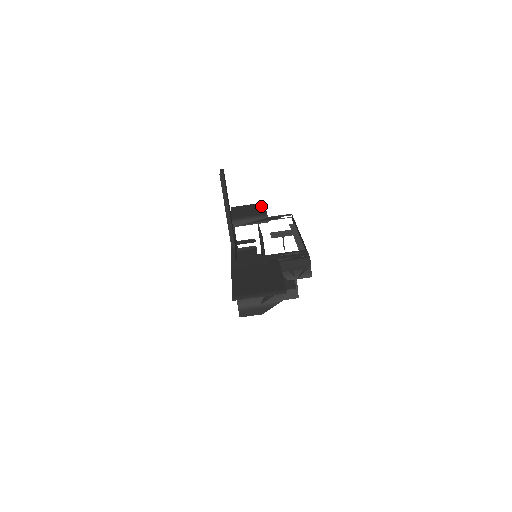
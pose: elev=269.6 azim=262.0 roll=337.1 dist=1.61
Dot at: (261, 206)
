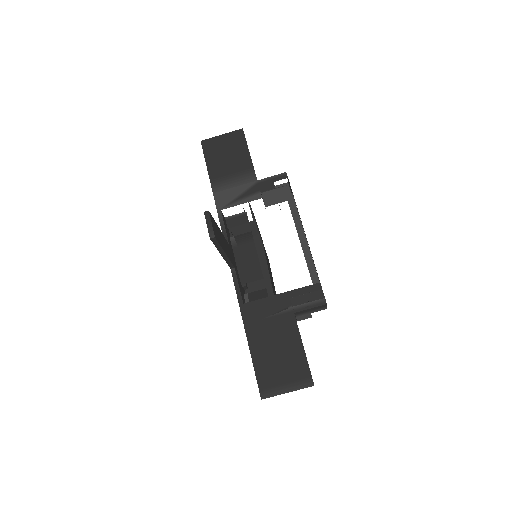
Dot at: (241, 142)
